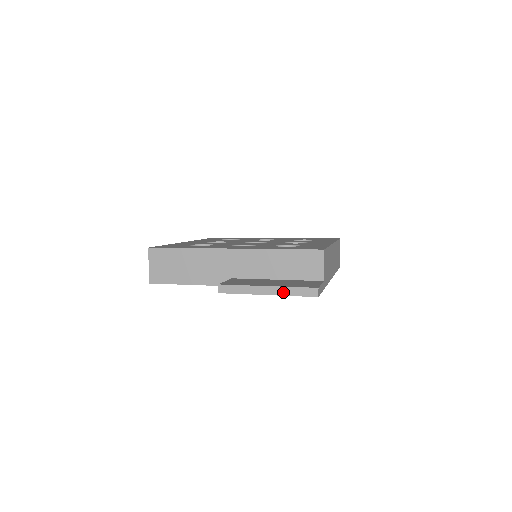
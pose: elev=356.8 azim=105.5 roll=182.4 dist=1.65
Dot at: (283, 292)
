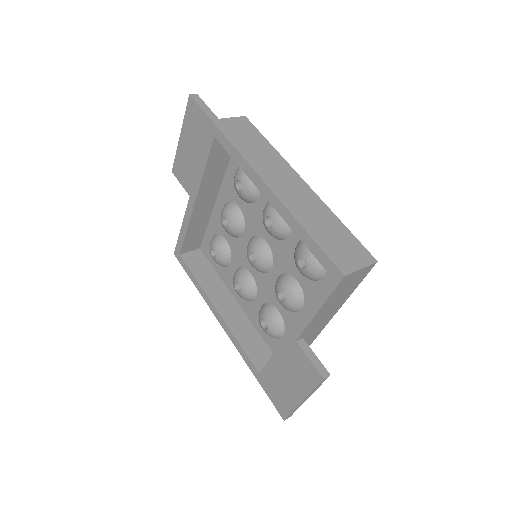
Dot at: occluded
